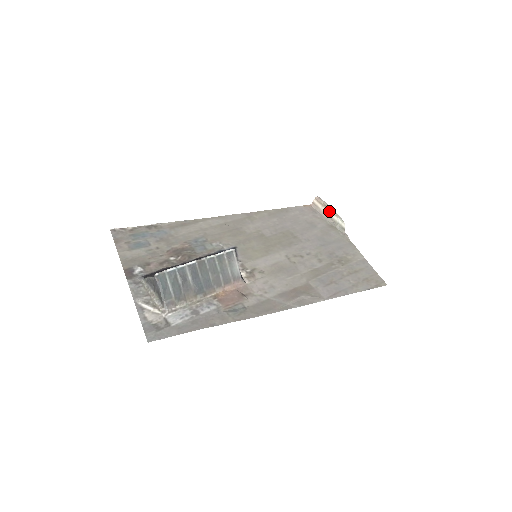
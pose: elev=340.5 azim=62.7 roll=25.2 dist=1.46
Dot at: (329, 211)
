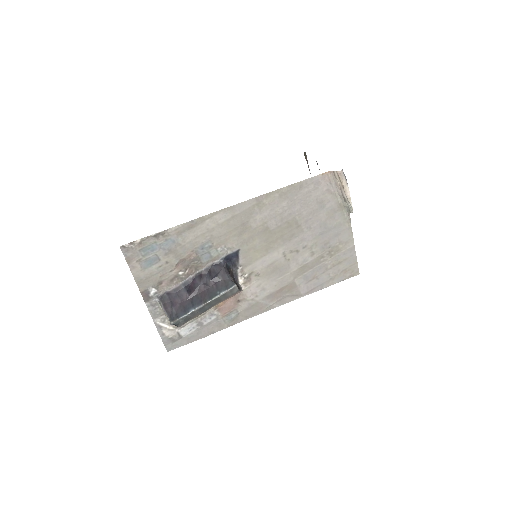
Dot at: (344, 192)
